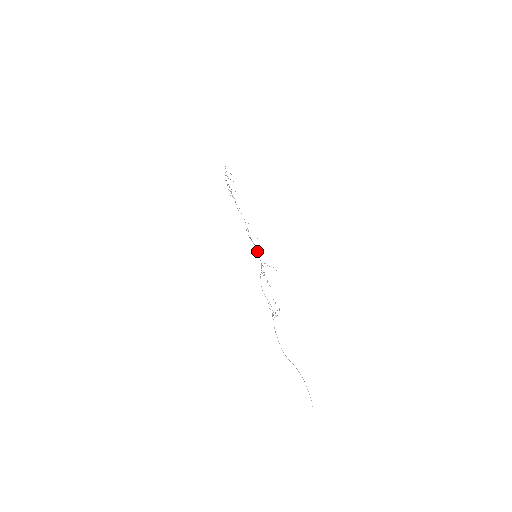
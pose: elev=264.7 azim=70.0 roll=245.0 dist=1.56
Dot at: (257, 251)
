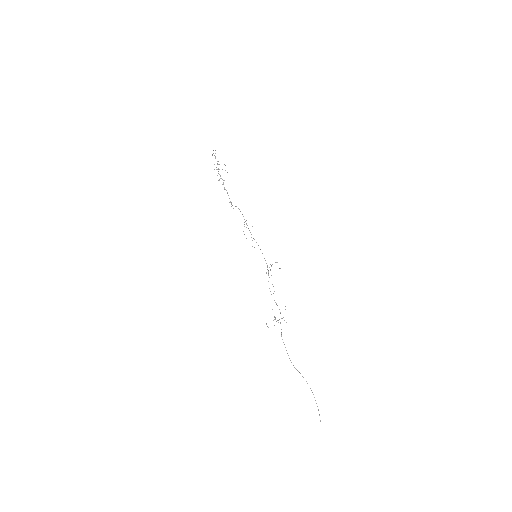
Dot at: occluded
